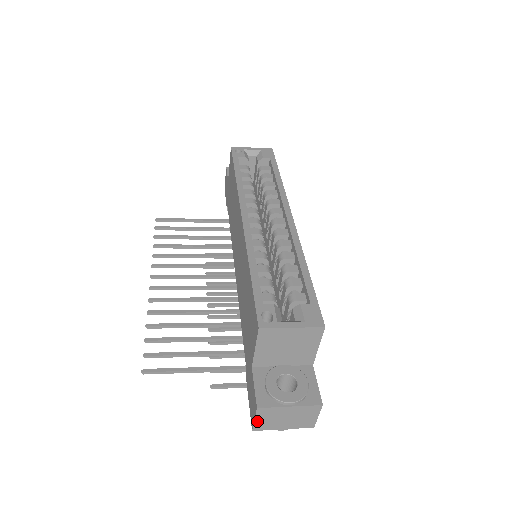
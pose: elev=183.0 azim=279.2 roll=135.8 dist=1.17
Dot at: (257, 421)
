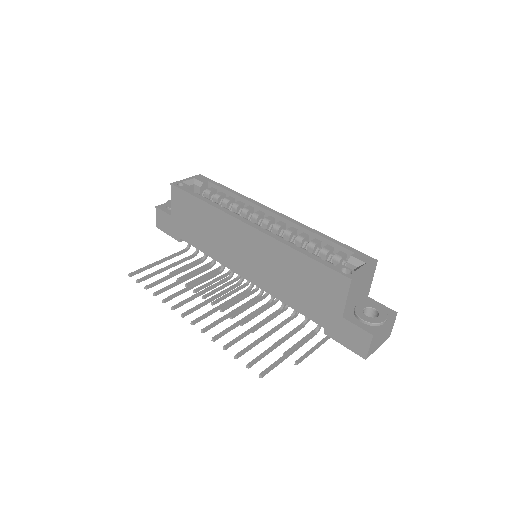
Dot at: (370, 348)
